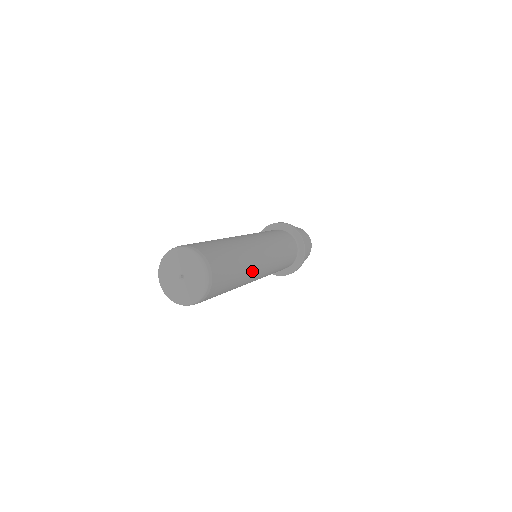
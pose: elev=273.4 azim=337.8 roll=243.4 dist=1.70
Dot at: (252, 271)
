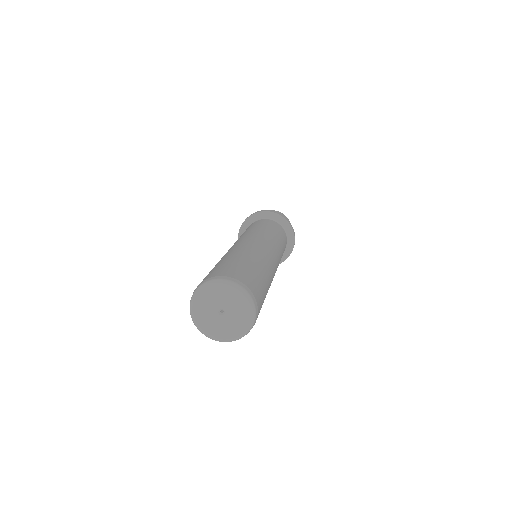
Dot at: occluded
